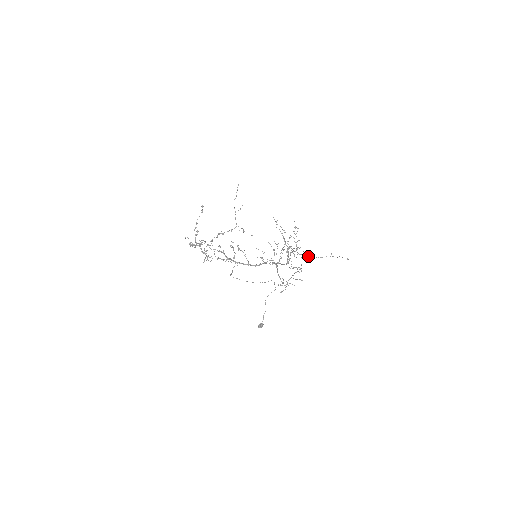
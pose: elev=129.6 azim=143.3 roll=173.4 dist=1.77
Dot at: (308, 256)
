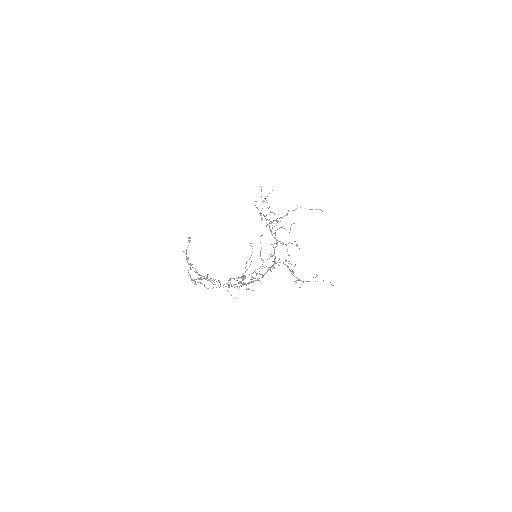
Dot at: occluded
